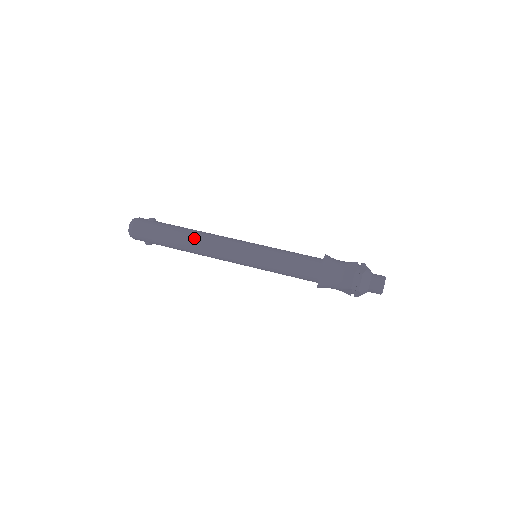
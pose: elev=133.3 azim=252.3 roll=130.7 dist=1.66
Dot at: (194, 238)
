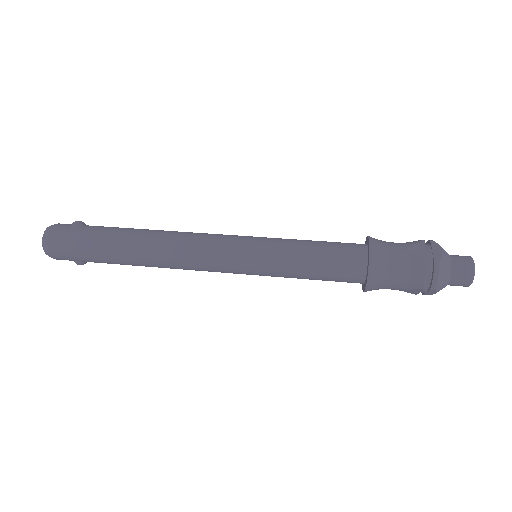
Dot at: (151, 245)
